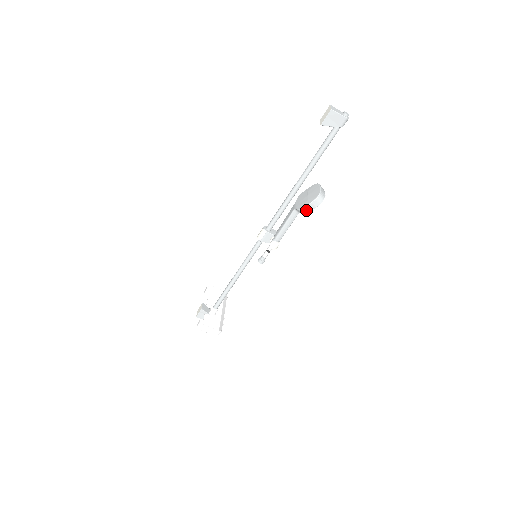
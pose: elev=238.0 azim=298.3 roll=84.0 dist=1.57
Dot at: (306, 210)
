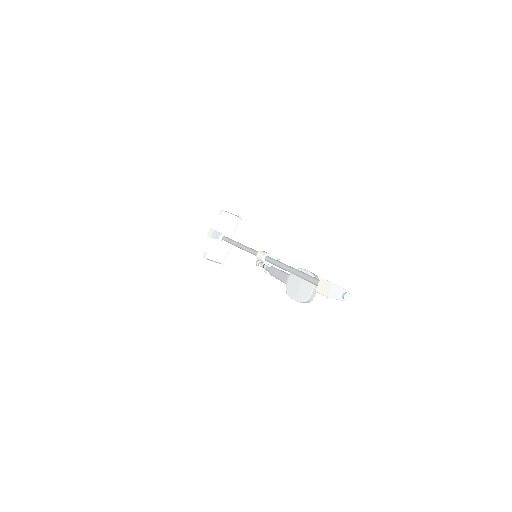
Dot at: (292, 298)
